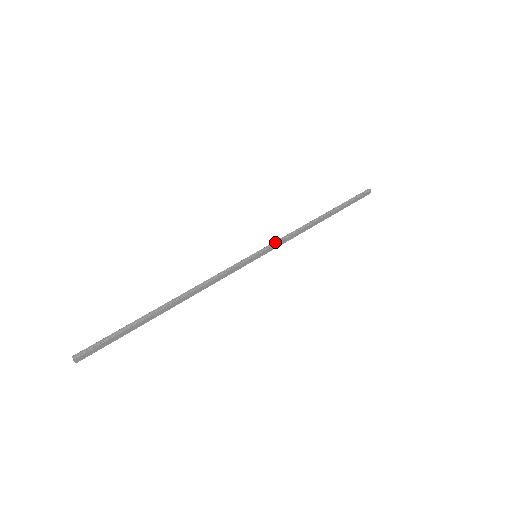
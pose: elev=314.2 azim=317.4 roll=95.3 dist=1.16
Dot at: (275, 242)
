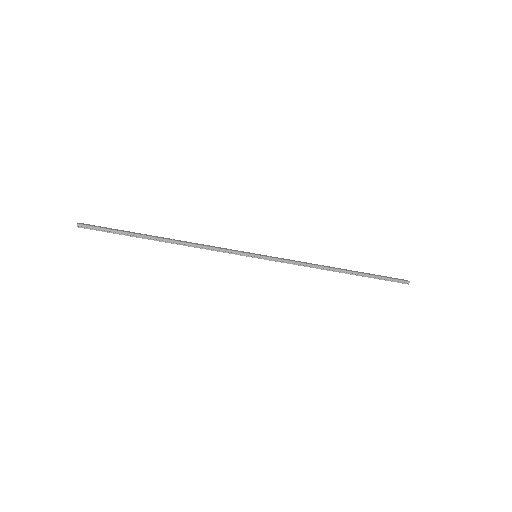
Dot at: (280, 260)
